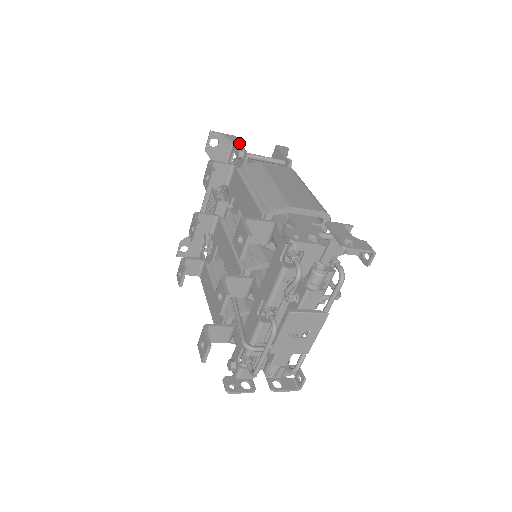
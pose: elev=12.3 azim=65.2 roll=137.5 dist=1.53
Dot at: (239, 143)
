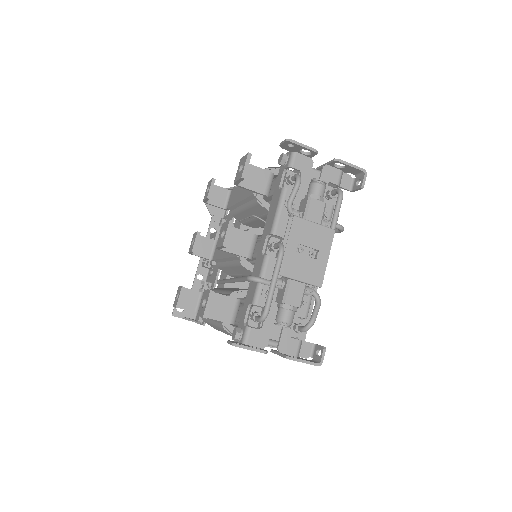
Dot at: occluded
